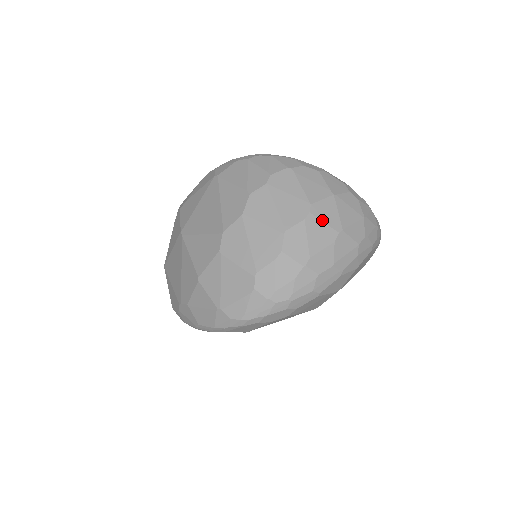
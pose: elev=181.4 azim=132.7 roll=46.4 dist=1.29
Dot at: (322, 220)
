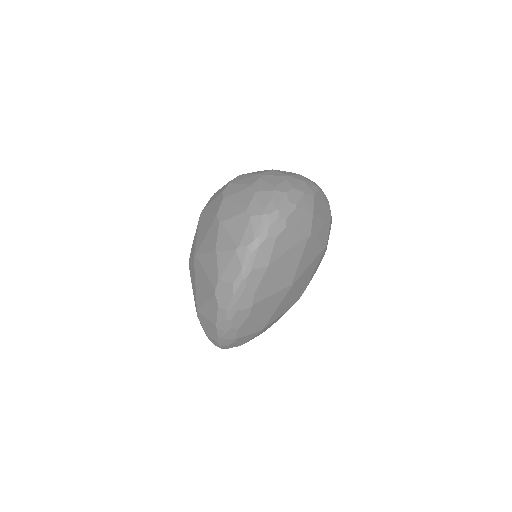
Dot at: (271, 175)
